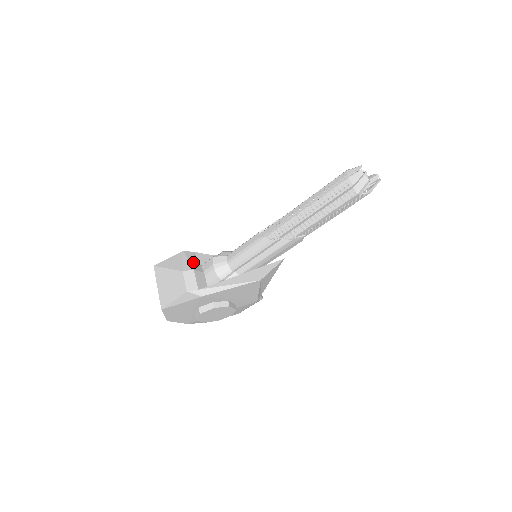
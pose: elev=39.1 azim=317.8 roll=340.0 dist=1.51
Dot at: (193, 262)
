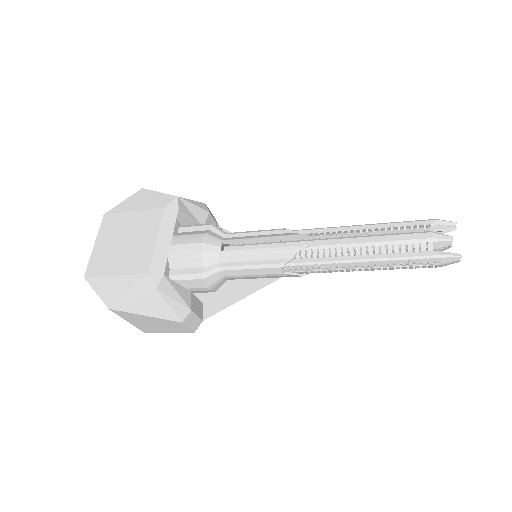
Dot at: (180, 297)
